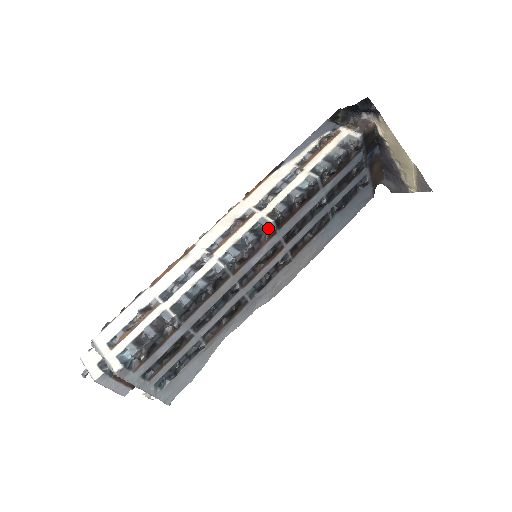
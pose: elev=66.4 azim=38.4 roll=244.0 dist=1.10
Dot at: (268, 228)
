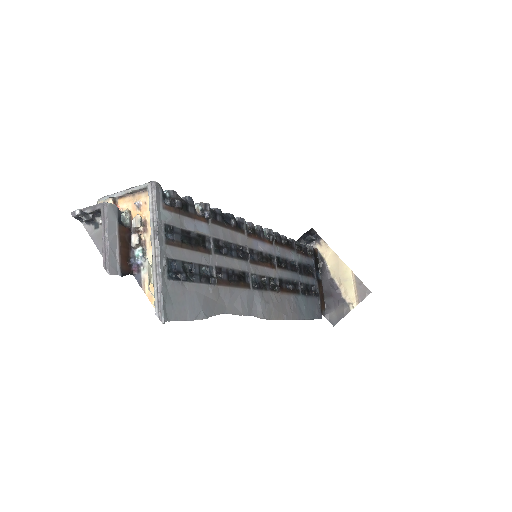
Dot at: (269, 233)
